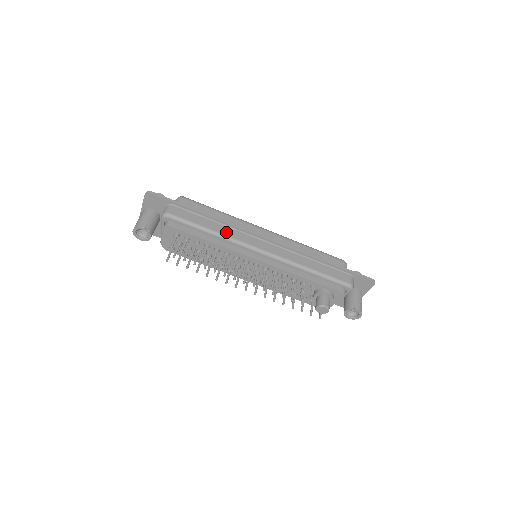
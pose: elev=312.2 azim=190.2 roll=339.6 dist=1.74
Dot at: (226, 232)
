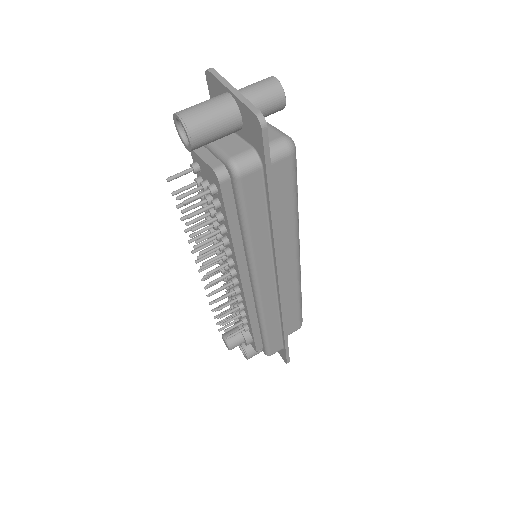
Dot at: (259, 248)
